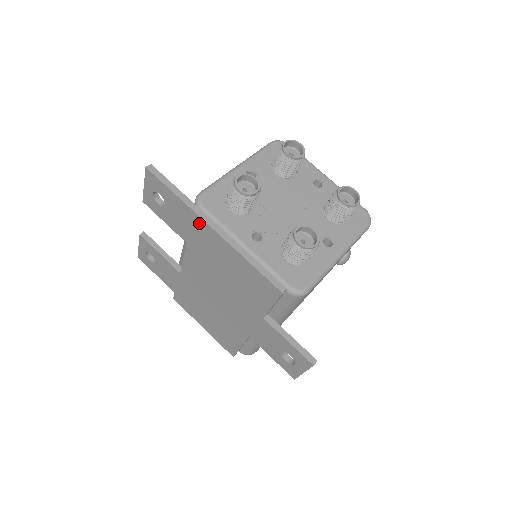
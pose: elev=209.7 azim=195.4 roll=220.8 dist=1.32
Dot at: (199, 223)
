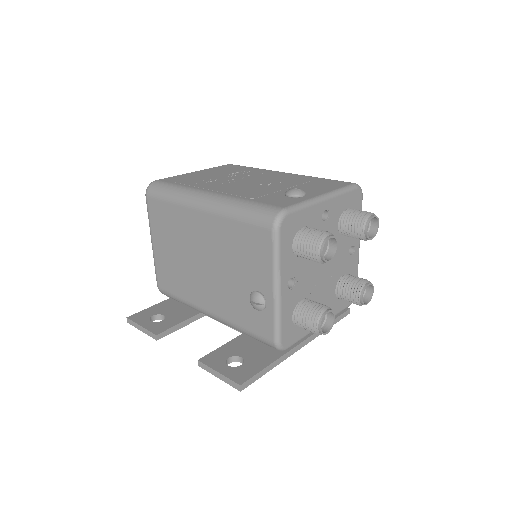
Dot at: occluded
